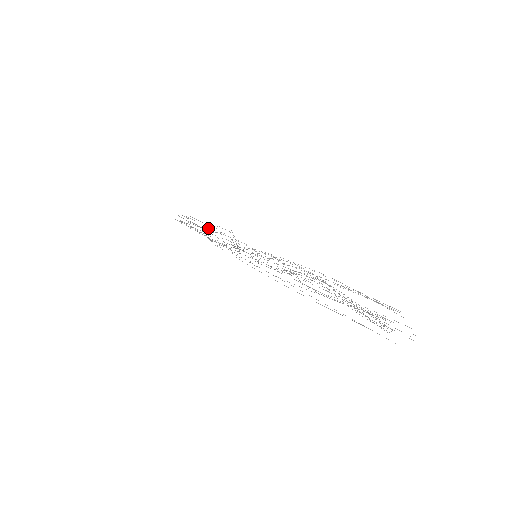
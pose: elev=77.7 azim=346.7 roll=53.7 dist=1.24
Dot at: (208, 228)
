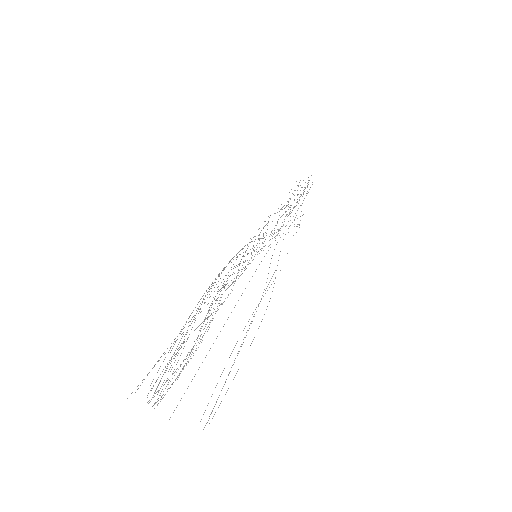
Dot at: occluded
